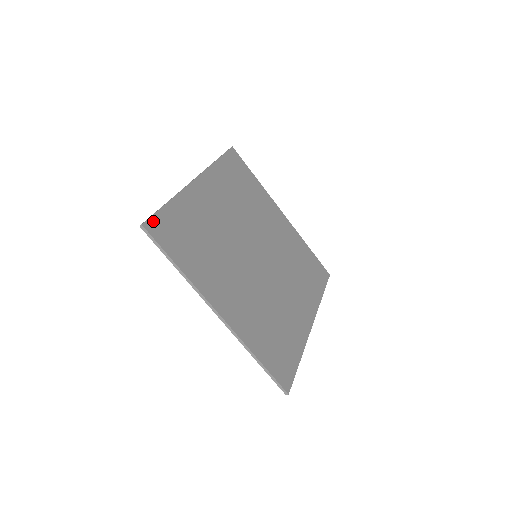
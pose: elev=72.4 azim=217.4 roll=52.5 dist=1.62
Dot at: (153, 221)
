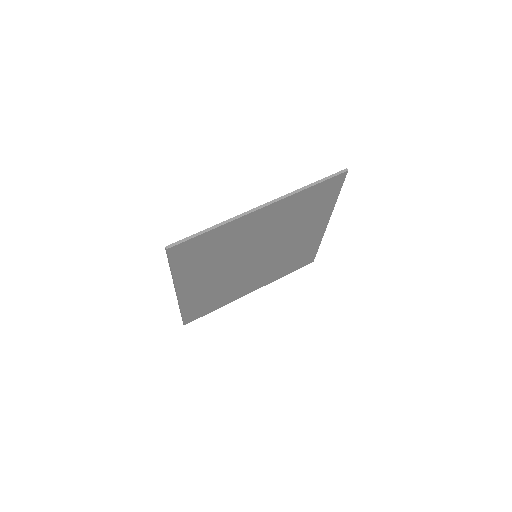
Dot at: (180, 246)
